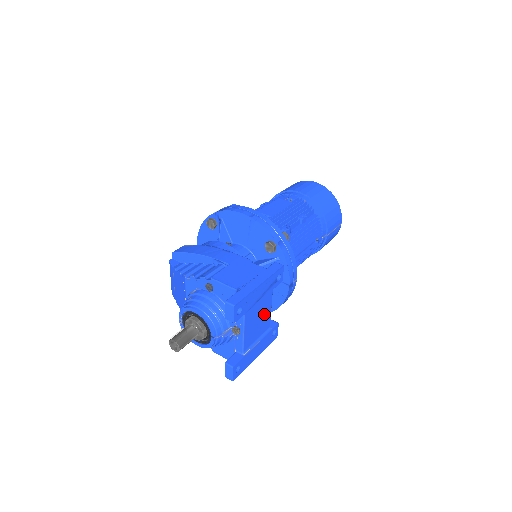
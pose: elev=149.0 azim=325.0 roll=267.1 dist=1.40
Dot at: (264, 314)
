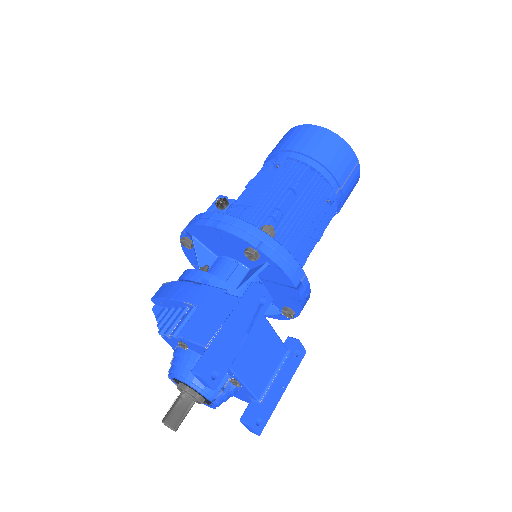
Dot at: (267, 346)
